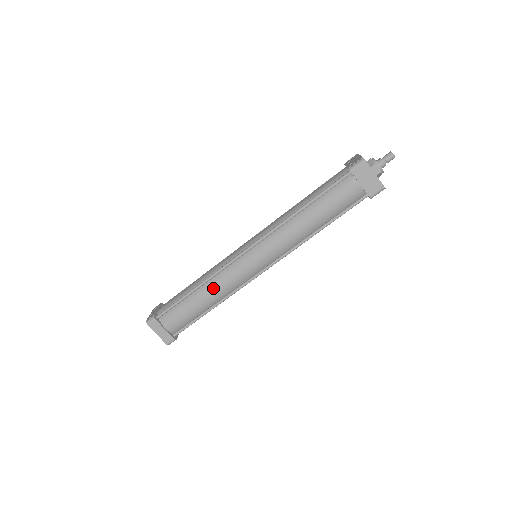
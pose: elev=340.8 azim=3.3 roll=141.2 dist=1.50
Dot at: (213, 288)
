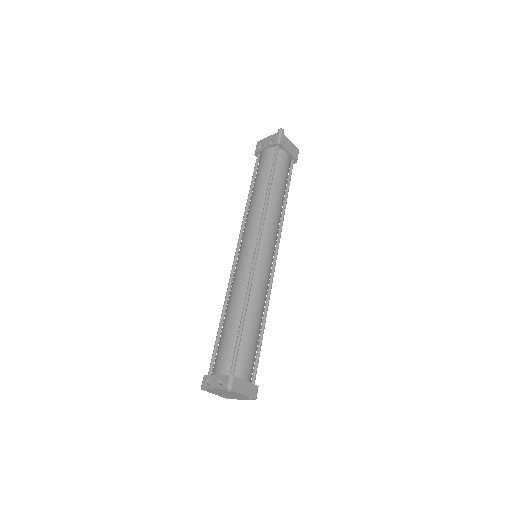
Dot at: (257, 301)
